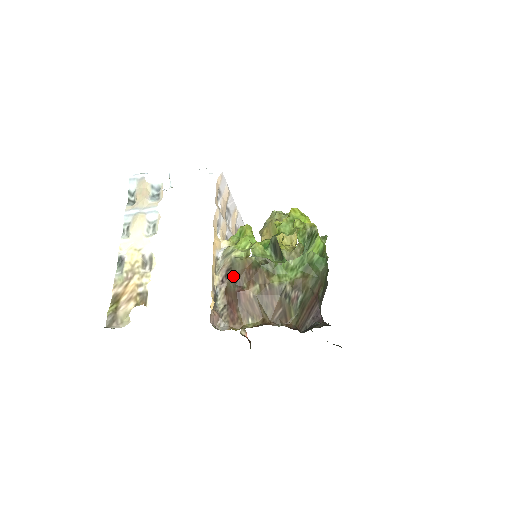
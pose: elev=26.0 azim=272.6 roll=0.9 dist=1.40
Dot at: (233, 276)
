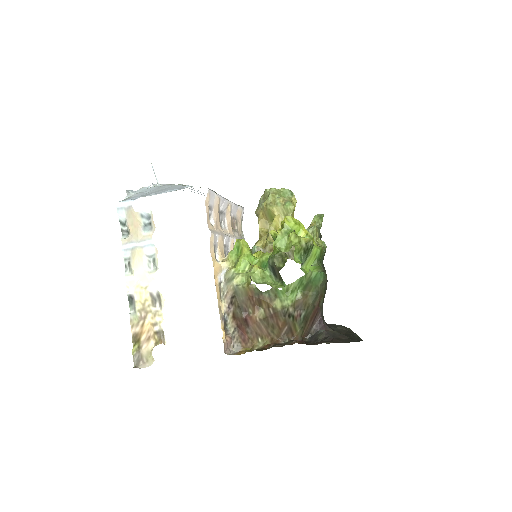
Dot at: (238, 304)
